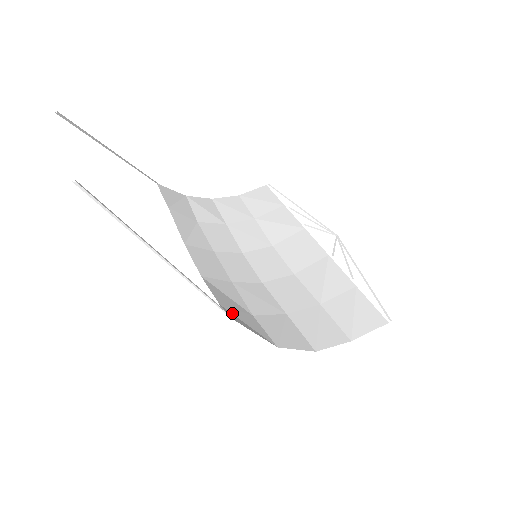
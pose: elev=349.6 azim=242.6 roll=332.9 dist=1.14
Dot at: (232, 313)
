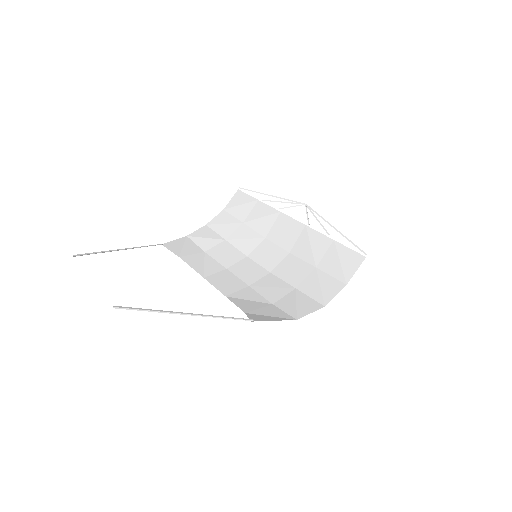
Dot at: (256, 314)
